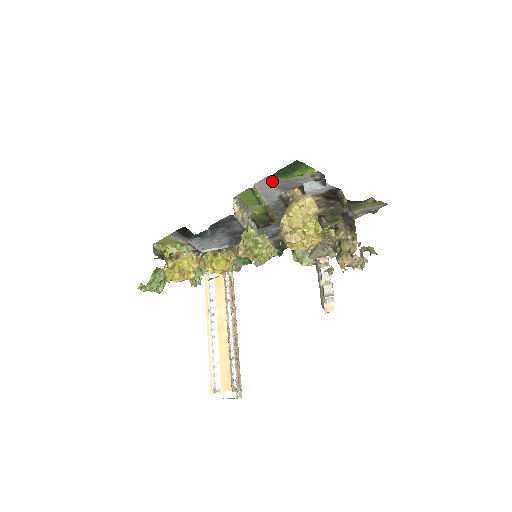
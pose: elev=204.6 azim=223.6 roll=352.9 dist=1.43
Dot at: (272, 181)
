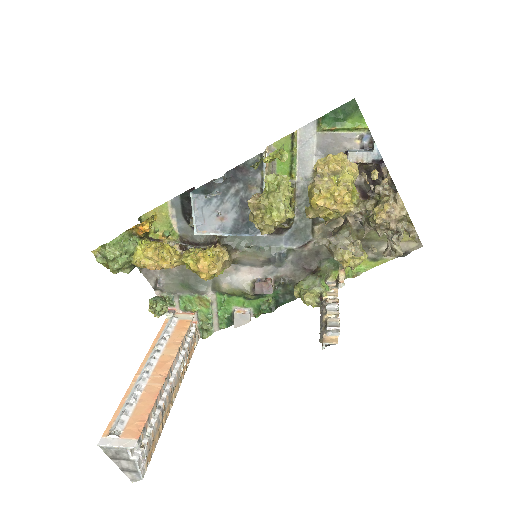
Dot at: (317, 132)
